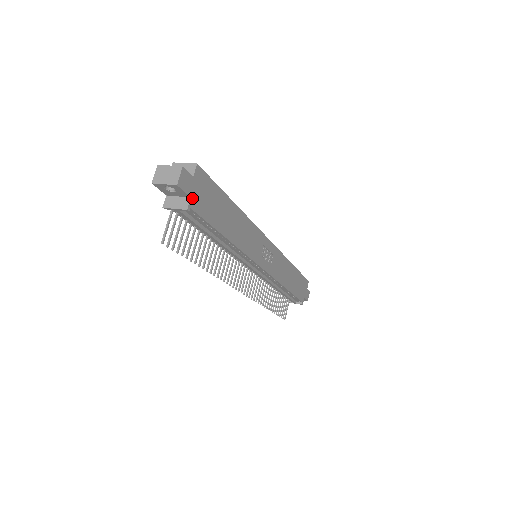
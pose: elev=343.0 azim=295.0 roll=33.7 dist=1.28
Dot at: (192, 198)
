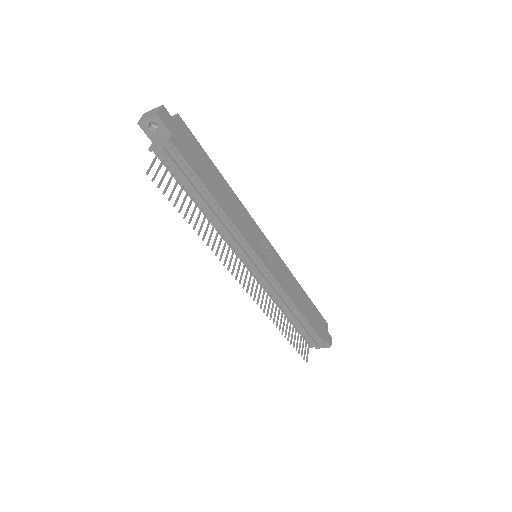
Dot at: (173, 136)
